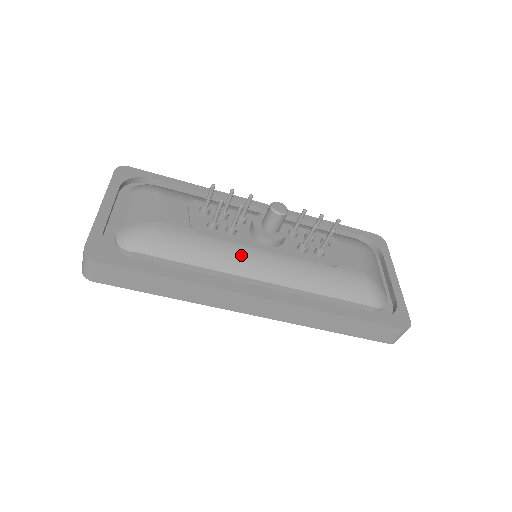
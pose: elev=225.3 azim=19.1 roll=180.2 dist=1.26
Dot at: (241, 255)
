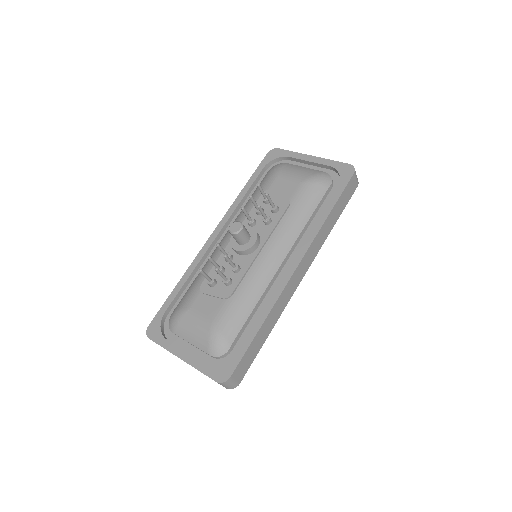
Dot at: (259, 270)
